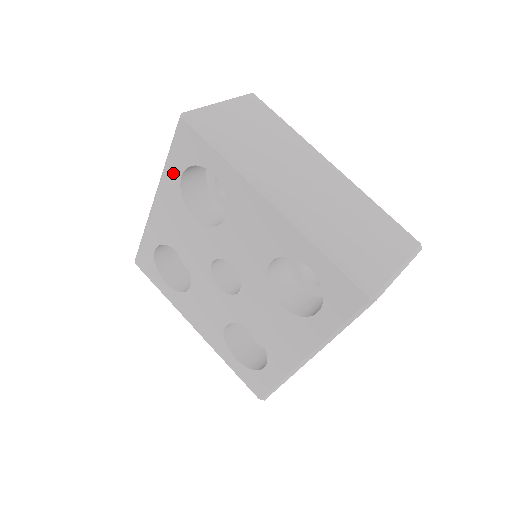
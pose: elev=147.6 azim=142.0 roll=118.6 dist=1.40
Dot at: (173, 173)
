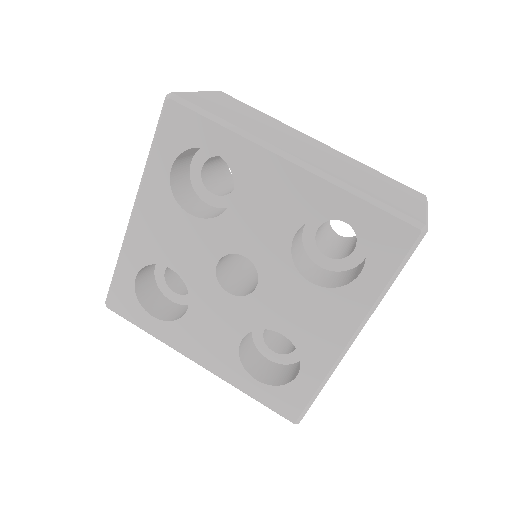
Dot at: (159, 168)
